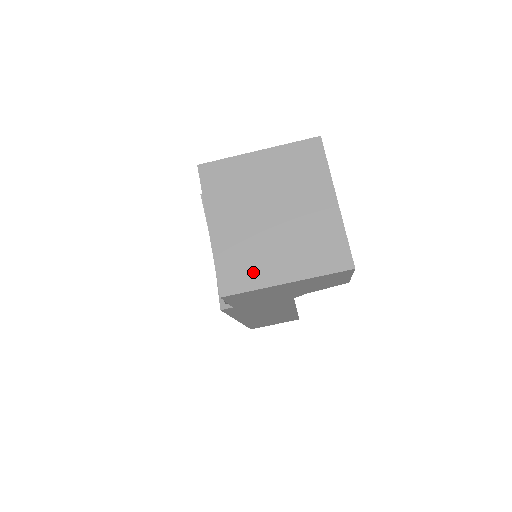
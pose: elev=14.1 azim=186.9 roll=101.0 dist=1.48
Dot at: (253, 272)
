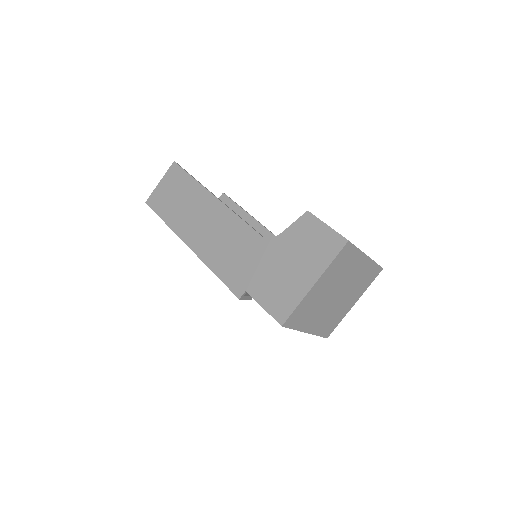
Dot at: (338, 318)
